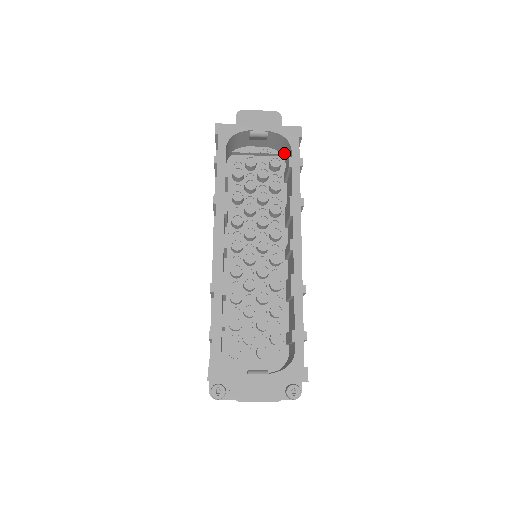
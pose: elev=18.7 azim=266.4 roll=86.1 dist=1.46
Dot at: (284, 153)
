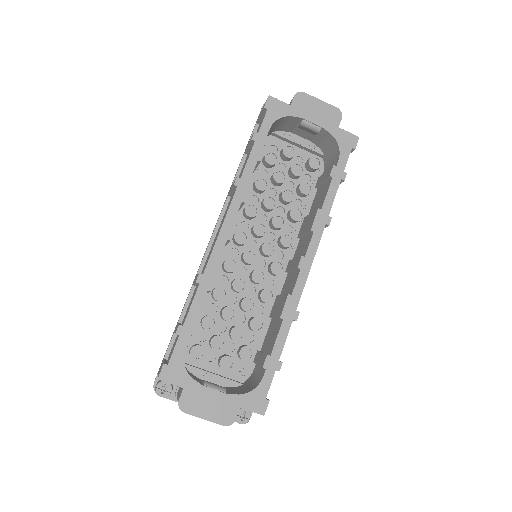
Dot at: (327, 156)
